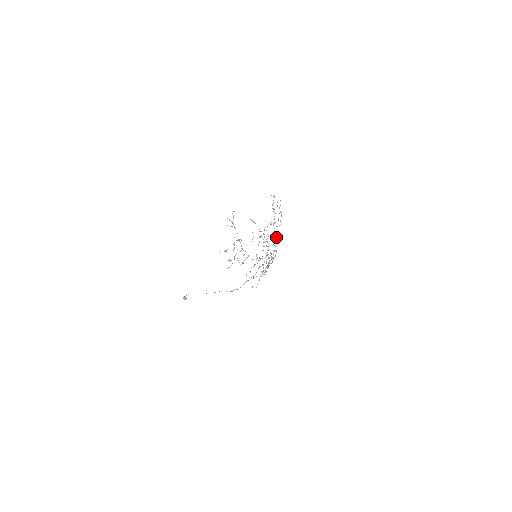
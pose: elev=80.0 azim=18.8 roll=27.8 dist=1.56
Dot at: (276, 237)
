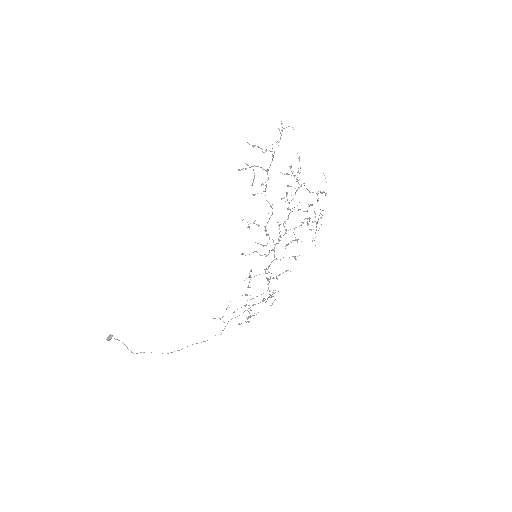
Dot at: (297, 239)
